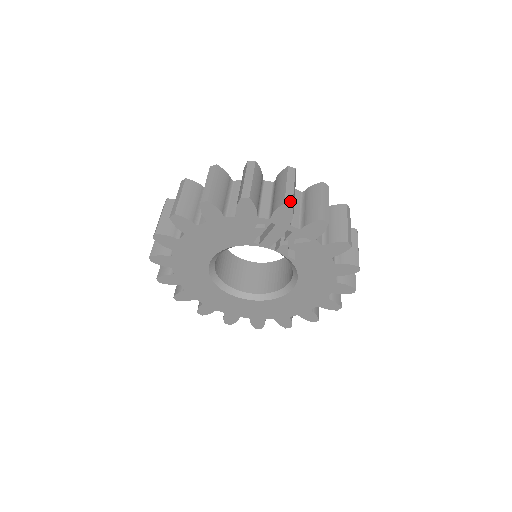
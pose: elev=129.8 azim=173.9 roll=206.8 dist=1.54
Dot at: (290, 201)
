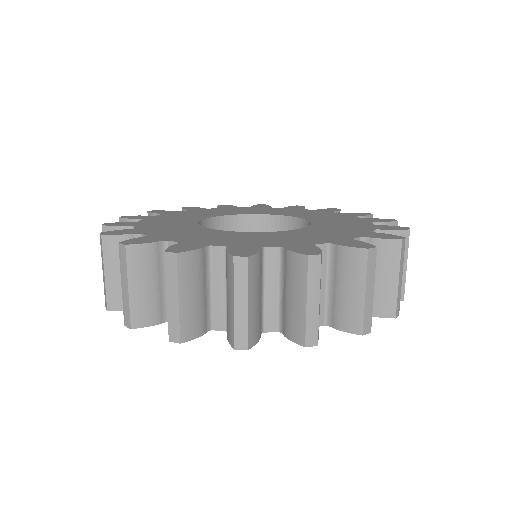
Dot at: (369, 326)
